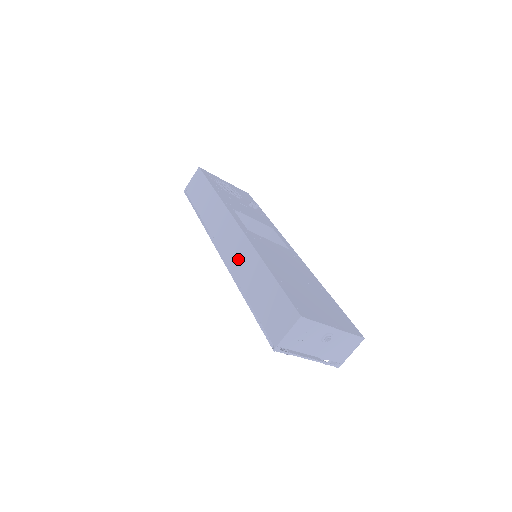
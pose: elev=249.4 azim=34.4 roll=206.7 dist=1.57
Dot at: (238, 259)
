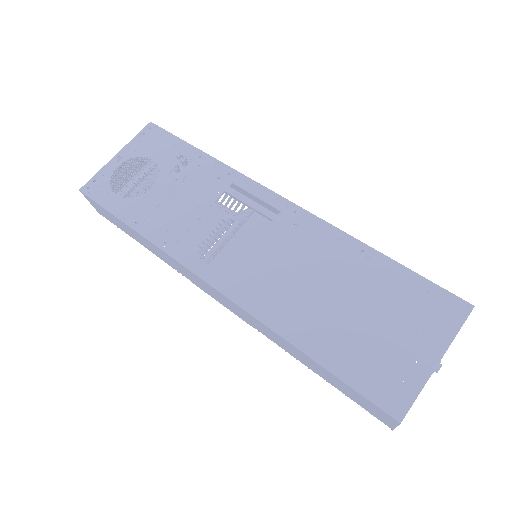
Dot at: (255, 325)
